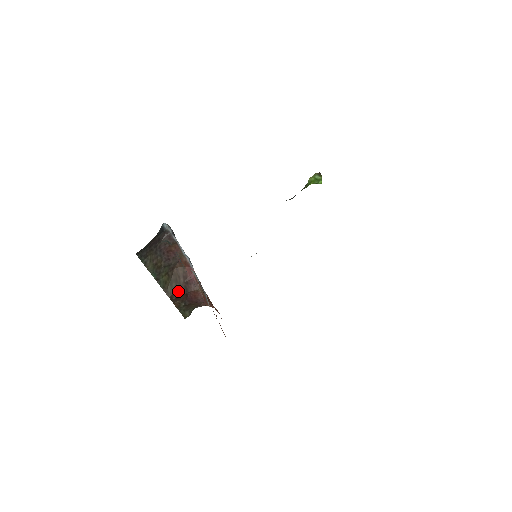
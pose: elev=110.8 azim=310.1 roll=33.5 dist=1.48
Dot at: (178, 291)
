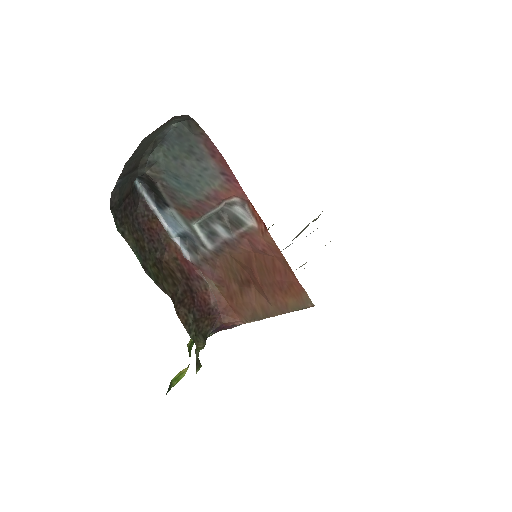
Dot at: (179, 291)
